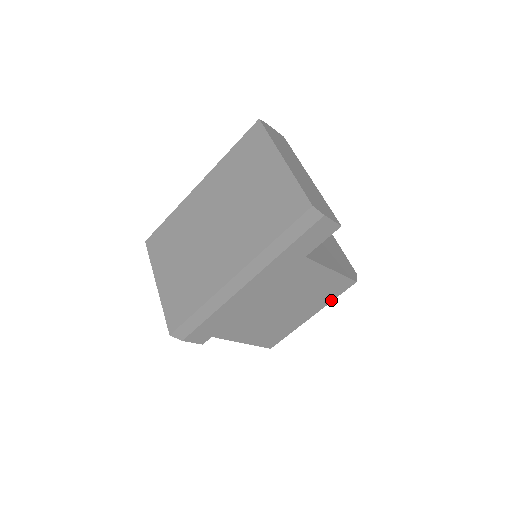
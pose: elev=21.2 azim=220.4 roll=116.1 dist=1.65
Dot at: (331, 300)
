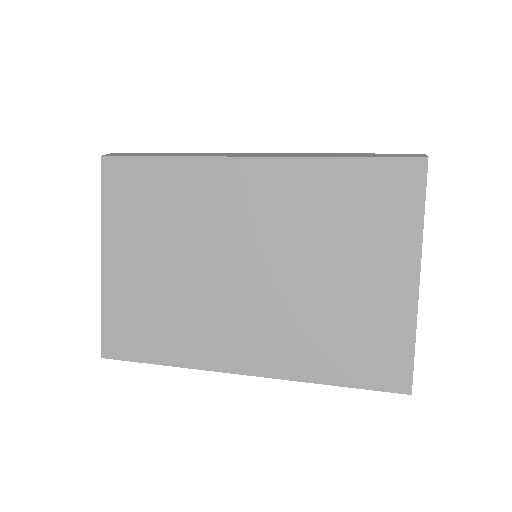
Dot at: occluded
